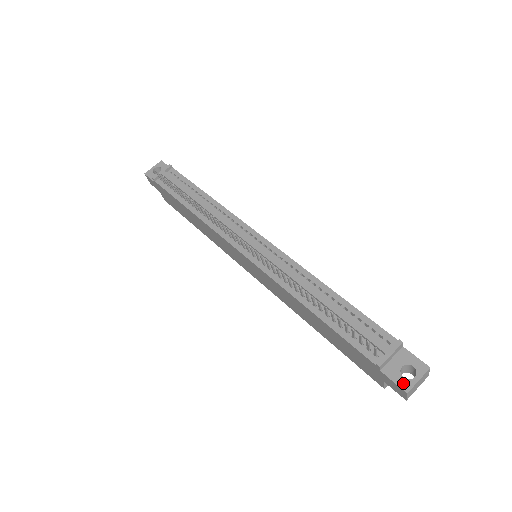
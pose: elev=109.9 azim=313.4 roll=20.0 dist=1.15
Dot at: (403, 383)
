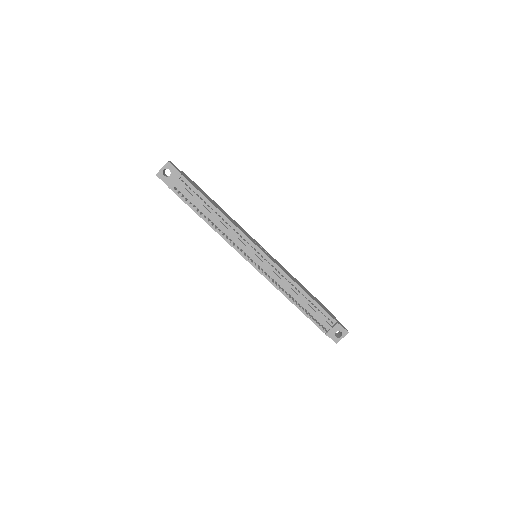
Dot at: (335, 340)
